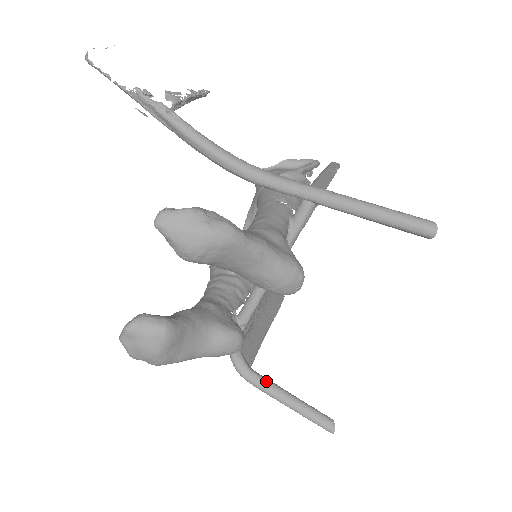
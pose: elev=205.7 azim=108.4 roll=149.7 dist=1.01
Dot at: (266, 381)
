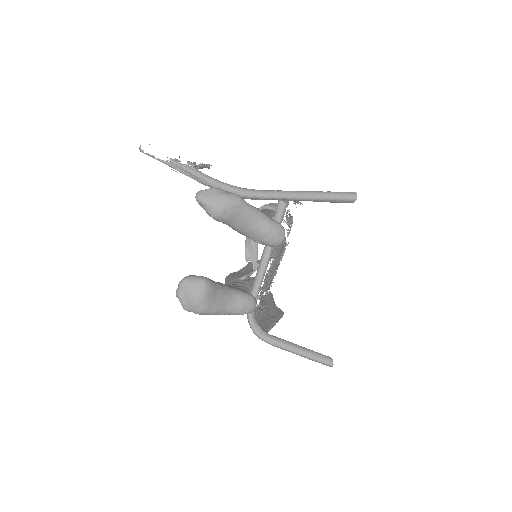
Dot at: (278, 338)
